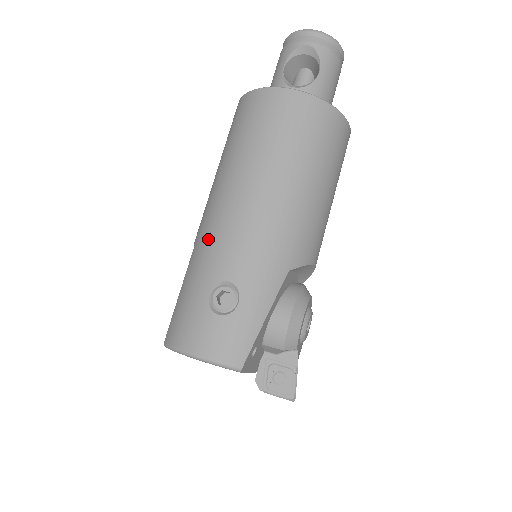
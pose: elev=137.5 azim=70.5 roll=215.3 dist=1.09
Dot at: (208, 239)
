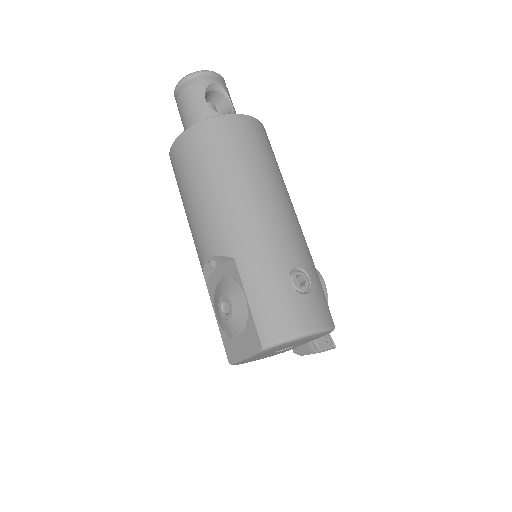
Dot at: (256, 243)
